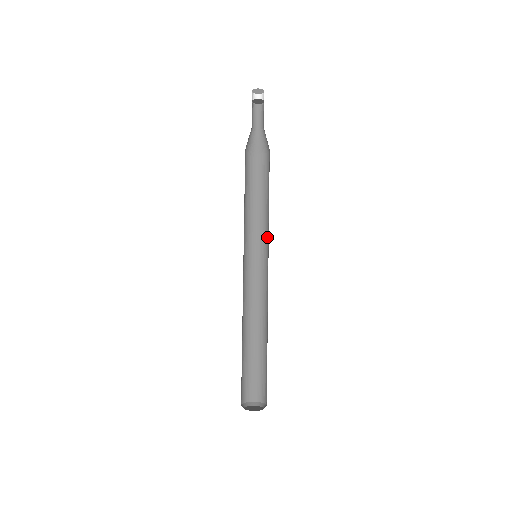
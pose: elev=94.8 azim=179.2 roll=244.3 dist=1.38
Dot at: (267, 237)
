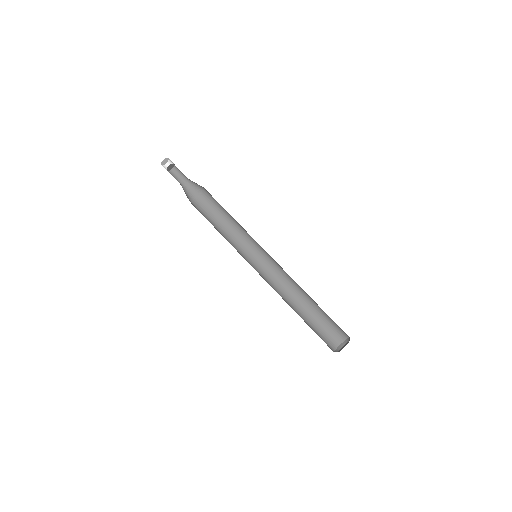
Dot at: (252, 238)
